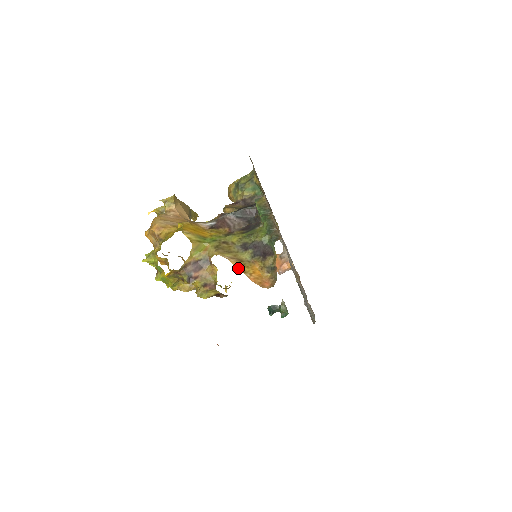
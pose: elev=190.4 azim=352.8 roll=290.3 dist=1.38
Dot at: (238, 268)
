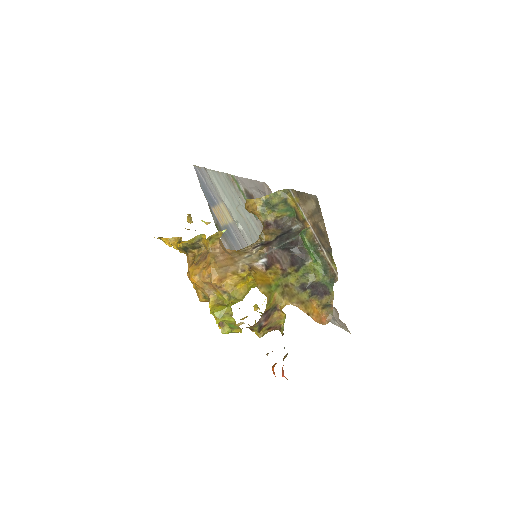
Dot at: (305, 312)
